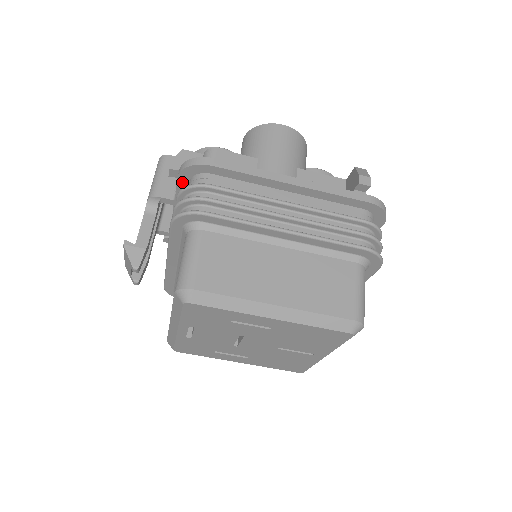
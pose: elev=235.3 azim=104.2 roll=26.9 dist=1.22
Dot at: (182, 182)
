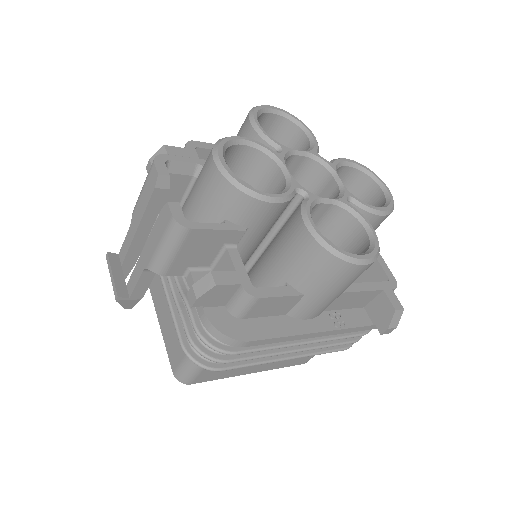
Dot at: occluded
